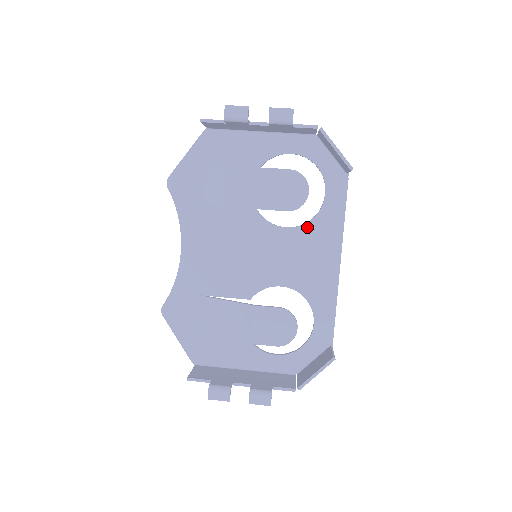
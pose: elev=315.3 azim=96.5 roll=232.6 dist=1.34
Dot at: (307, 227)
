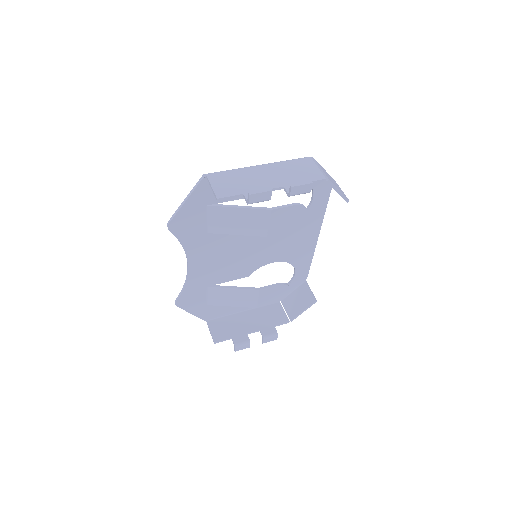
Dot at: occluded
